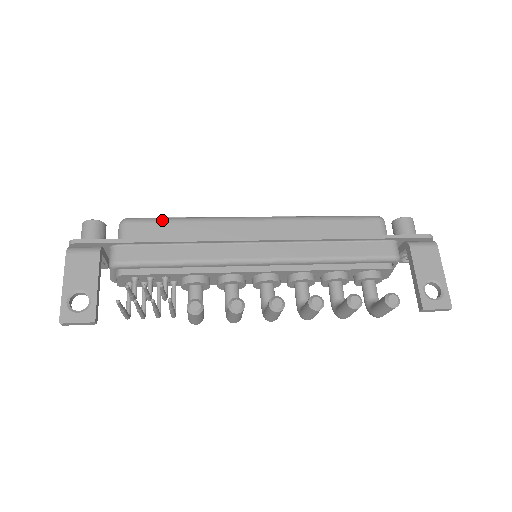
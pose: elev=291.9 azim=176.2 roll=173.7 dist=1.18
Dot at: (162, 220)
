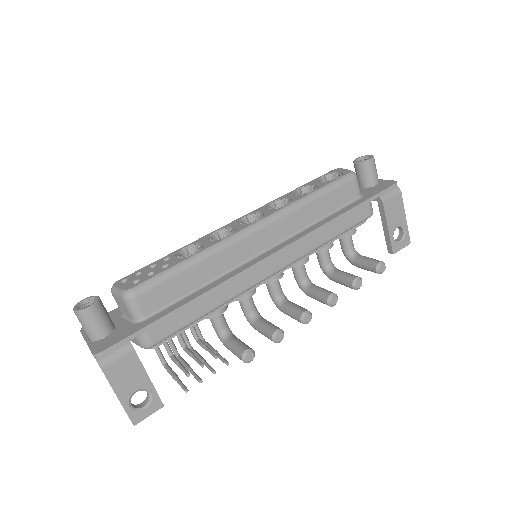
Dot at: (169, 276)
